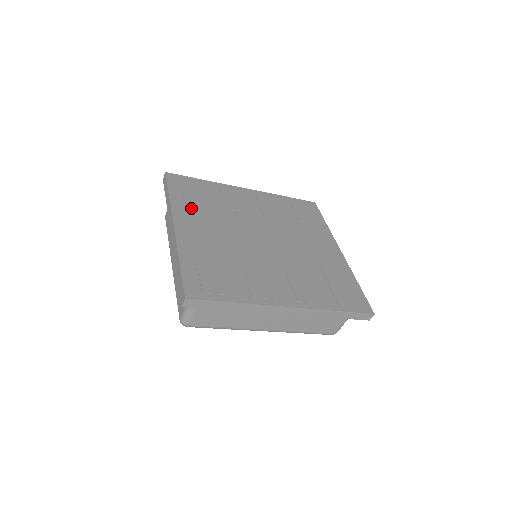
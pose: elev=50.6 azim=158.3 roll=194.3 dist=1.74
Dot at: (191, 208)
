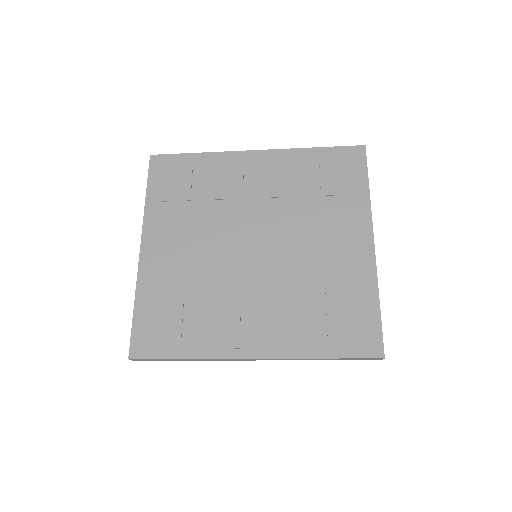
Dot at: (168, 212)
